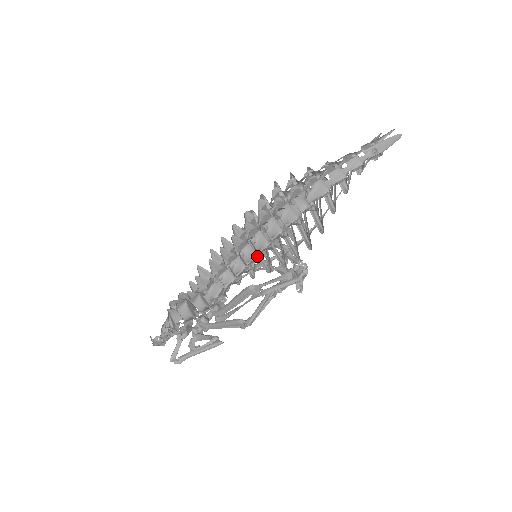
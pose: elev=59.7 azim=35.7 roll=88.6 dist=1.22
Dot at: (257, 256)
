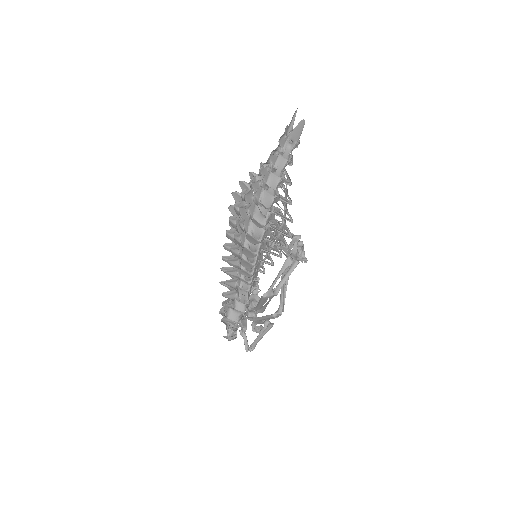
Dot at: occluded
